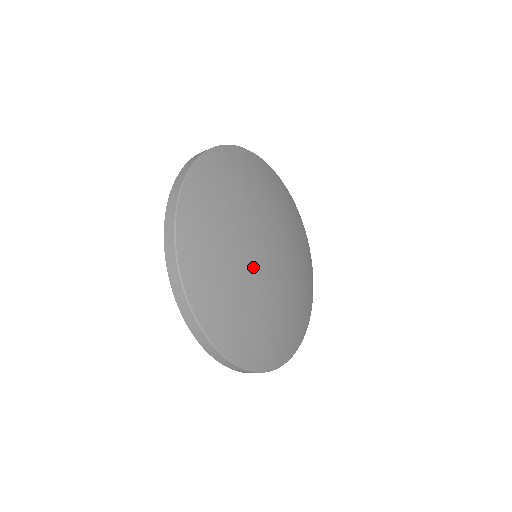
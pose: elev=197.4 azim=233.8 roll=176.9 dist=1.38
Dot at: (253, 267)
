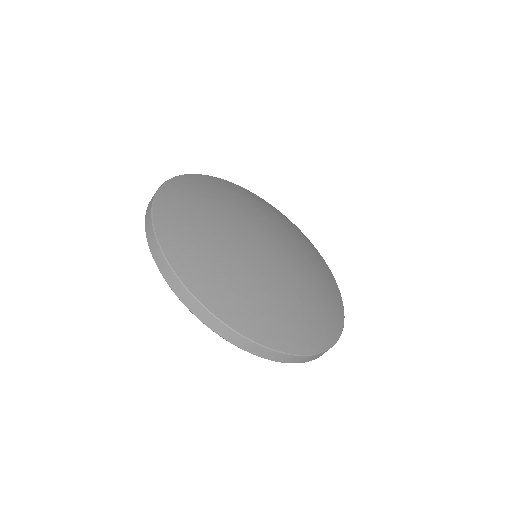
Dot at: (259, 263)
